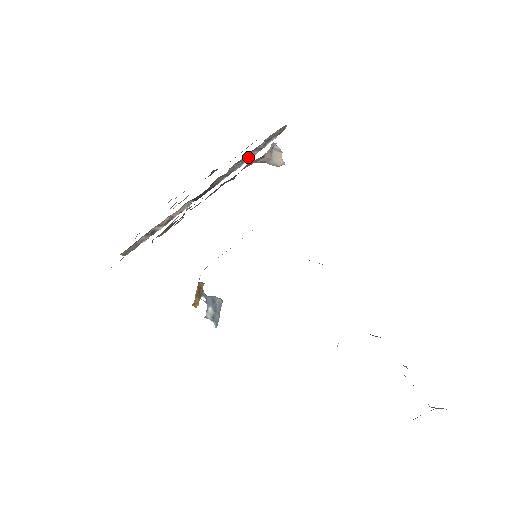
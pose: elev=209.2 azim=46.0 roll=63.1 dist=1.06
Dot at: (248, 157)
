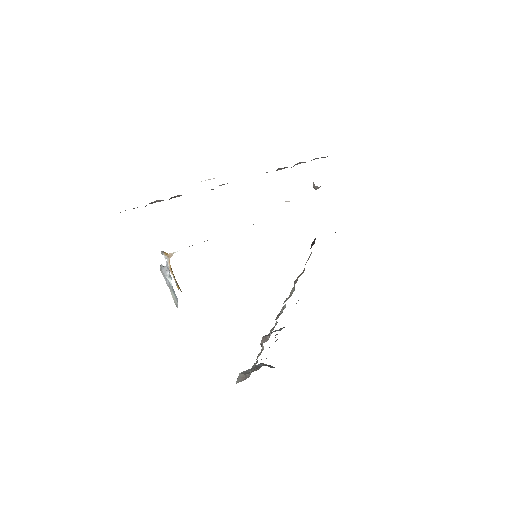
Dot at: (294, 165)
